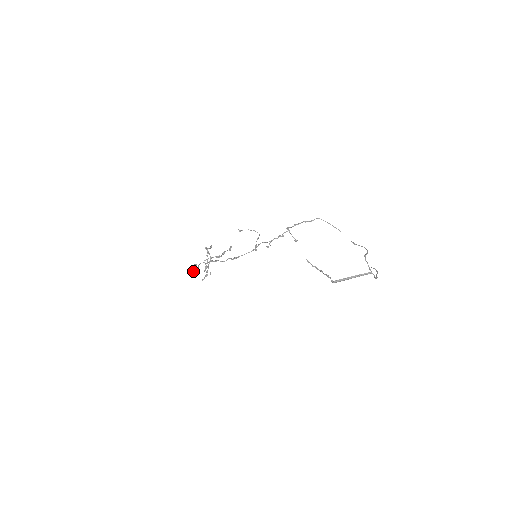
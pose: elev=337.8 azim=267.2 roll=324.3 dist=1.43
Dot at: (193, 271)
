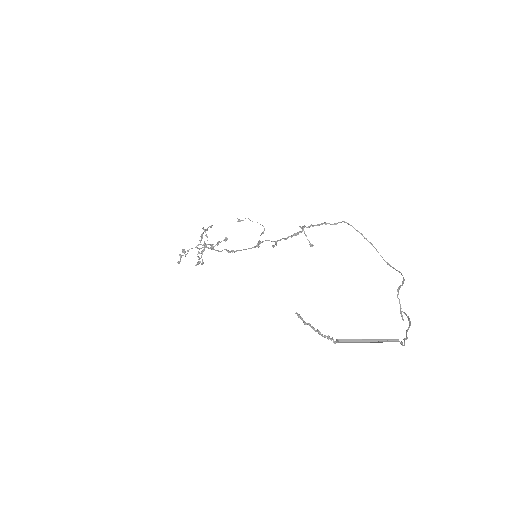
Dot at: (181, 257)
